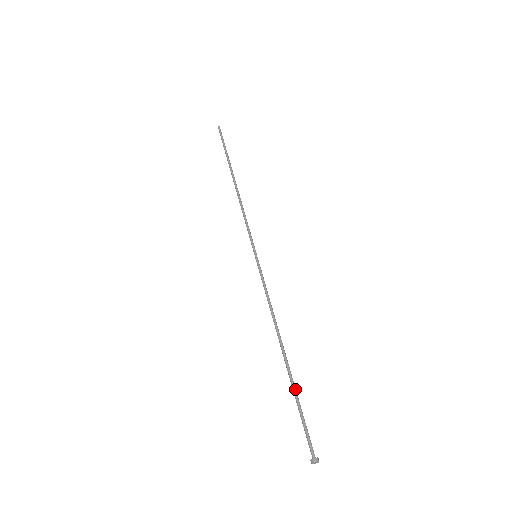
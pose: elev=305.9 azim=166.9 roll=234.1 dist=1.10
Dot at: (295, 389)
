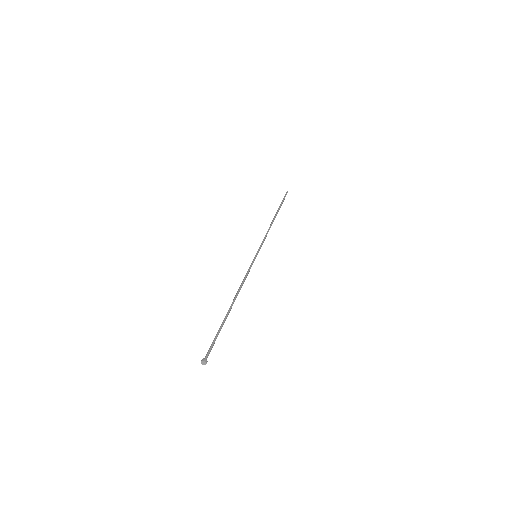
Dot at: (222, 324)
